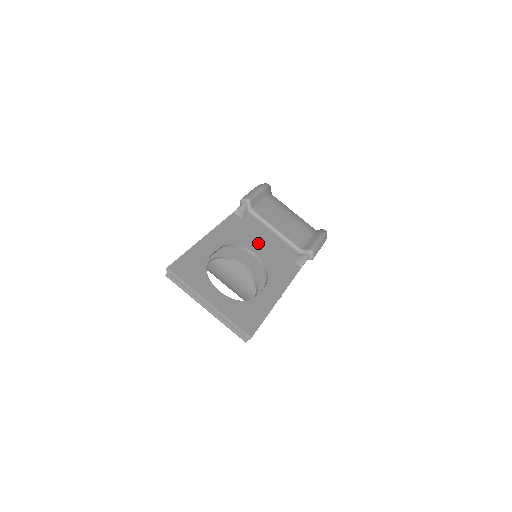
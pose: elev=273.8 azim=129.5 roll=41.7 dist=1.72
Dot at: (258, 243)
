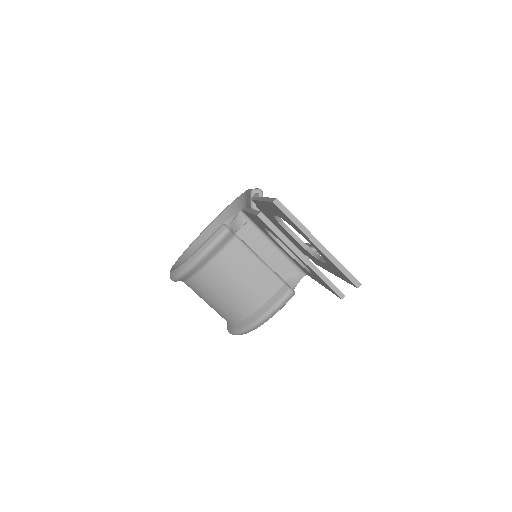
Dot at: occluded
